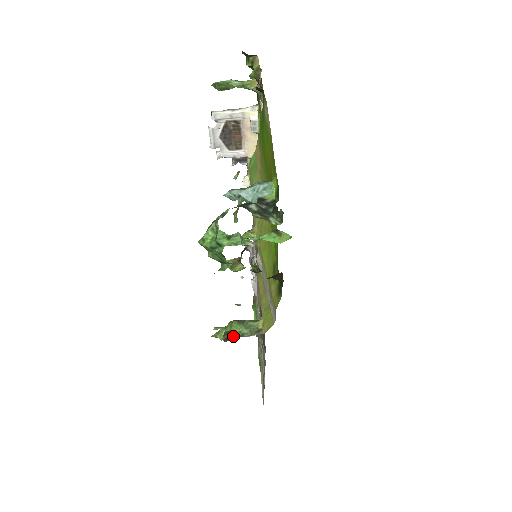
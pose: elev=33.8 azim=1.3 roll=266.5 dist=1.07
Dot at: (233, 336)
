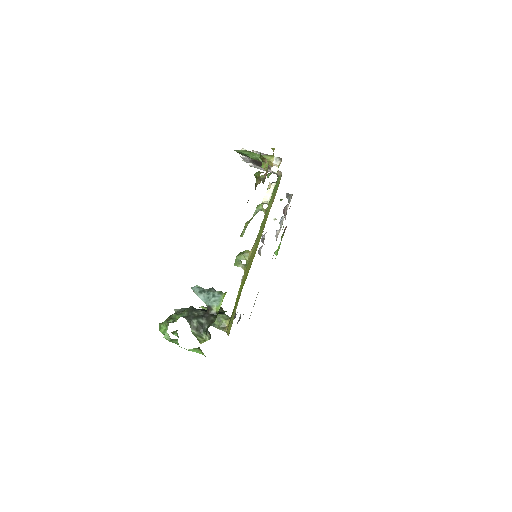
Dot at: occluded
